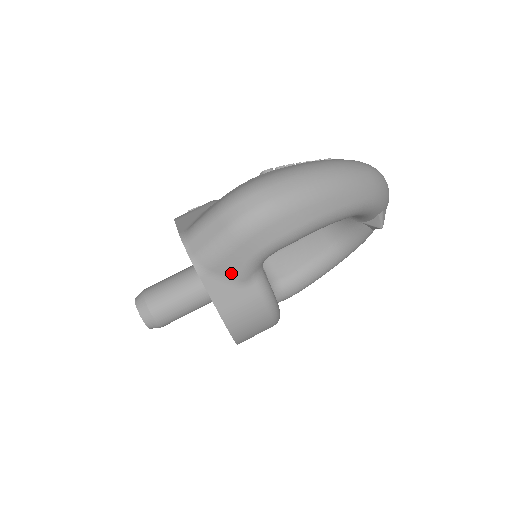
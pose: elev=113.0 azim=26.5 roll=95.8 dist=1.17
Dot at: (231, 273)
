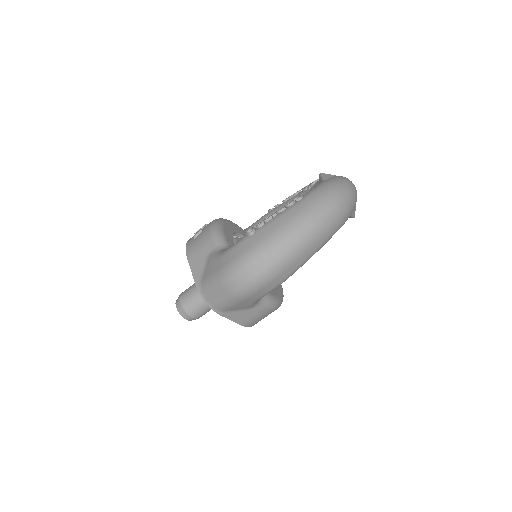
Dot at: (241, 308)
